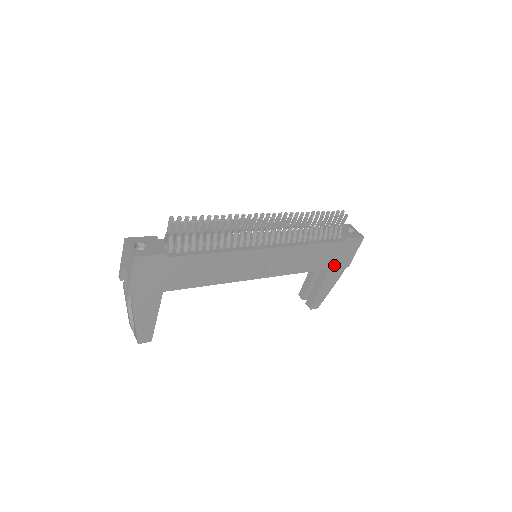
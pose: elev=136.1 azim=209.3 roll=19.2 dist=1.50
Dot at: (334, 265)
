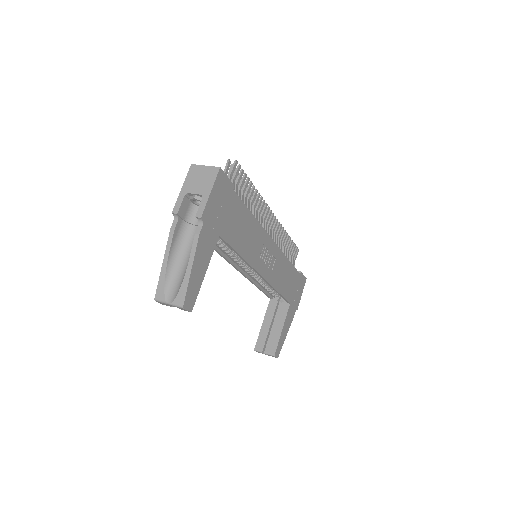
Dot at: (292, 301)
